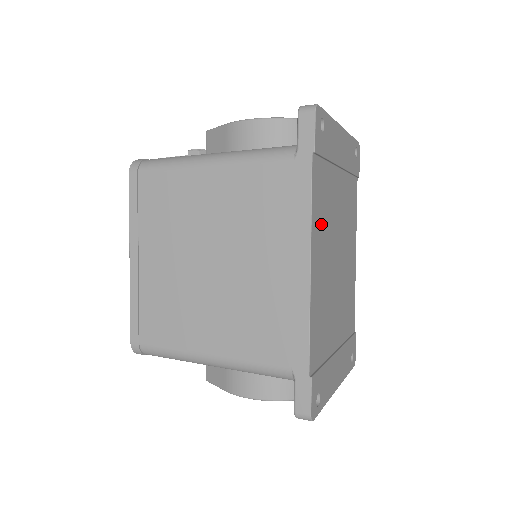
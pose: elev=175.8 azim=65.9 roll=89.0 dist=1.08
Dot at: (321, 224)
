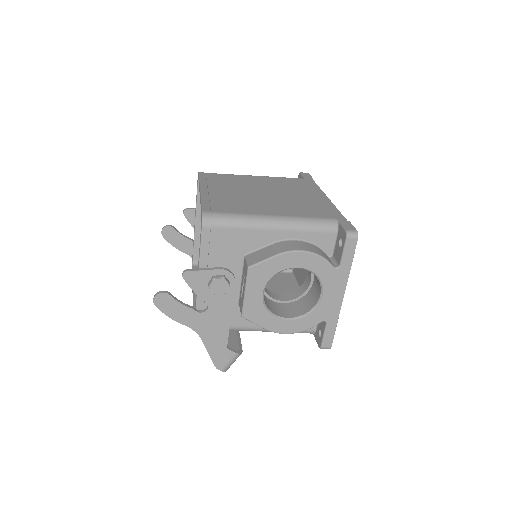
Dot at: occluded
